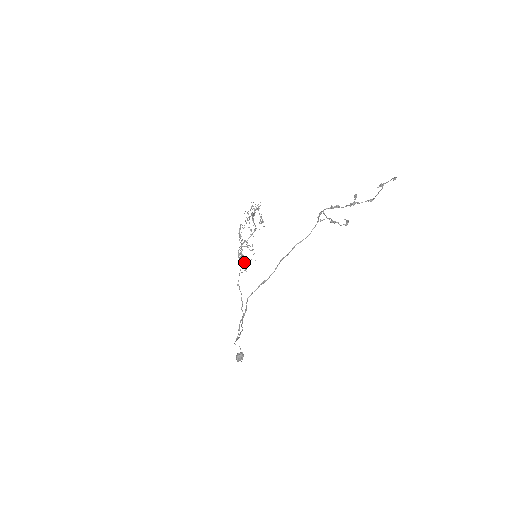
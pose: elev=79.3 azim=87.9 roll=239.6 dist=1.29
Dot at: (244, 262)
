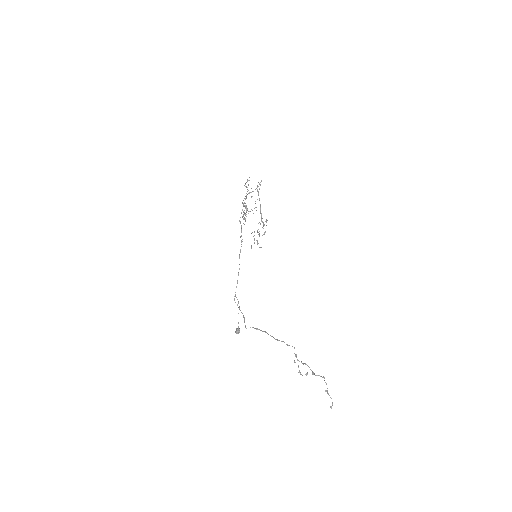
Dot at: occluded
